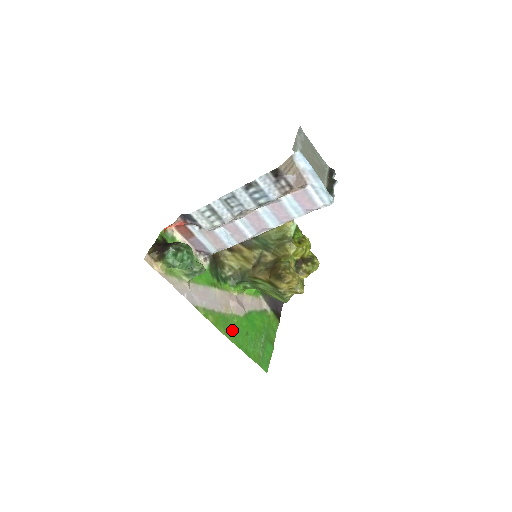
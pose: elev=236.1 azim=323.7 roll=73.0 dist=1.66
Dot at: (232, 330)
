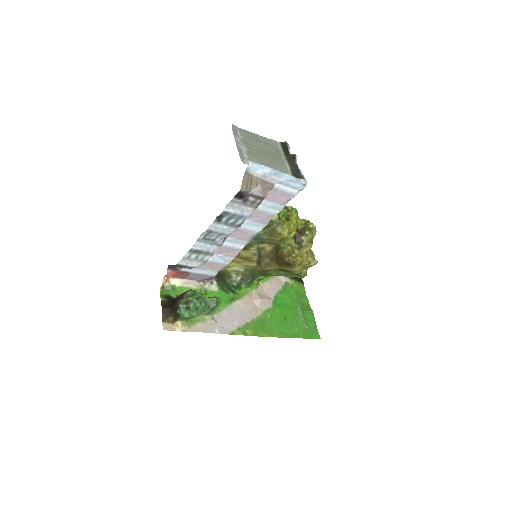
Dot at: (272, 327)
